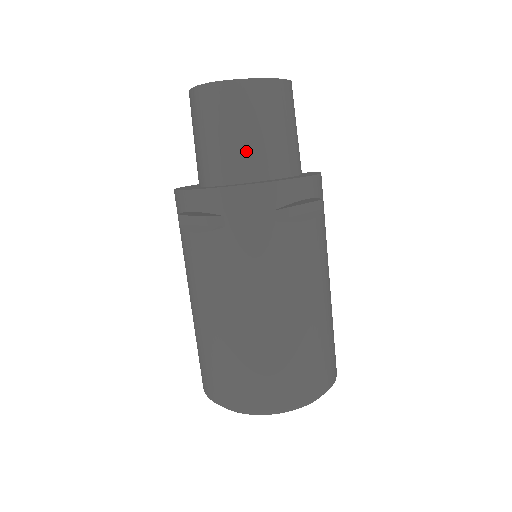
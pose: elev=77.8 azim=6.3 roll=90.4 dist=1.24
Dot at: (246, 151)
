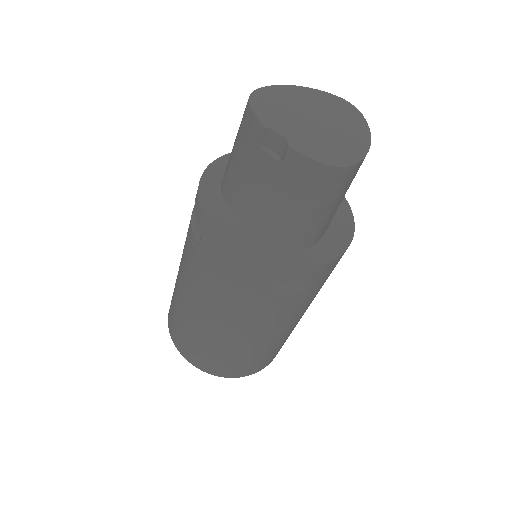
Dot at: (334, 214)
